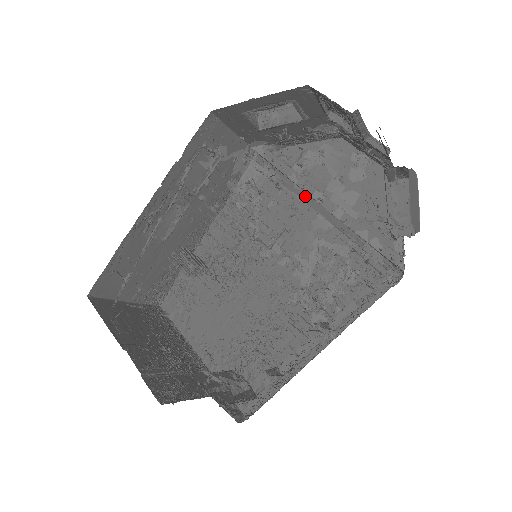
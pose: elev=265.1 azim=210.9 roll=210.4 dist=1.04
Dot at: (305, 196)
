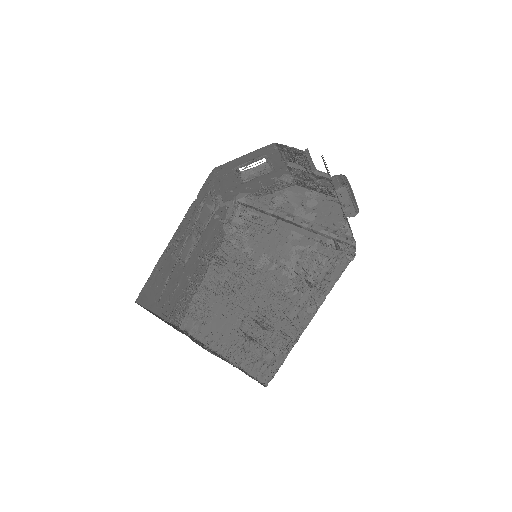
Dot at: (280, 222)
